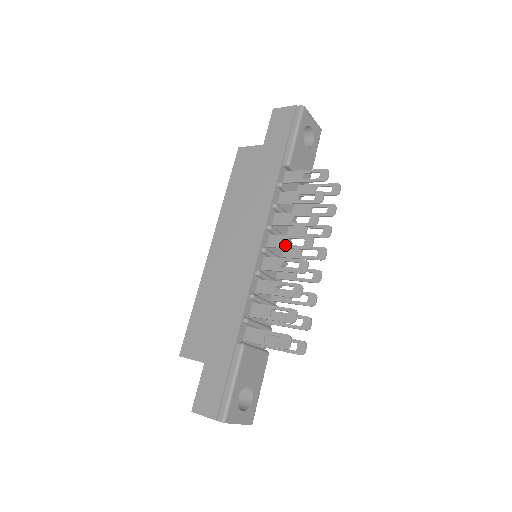
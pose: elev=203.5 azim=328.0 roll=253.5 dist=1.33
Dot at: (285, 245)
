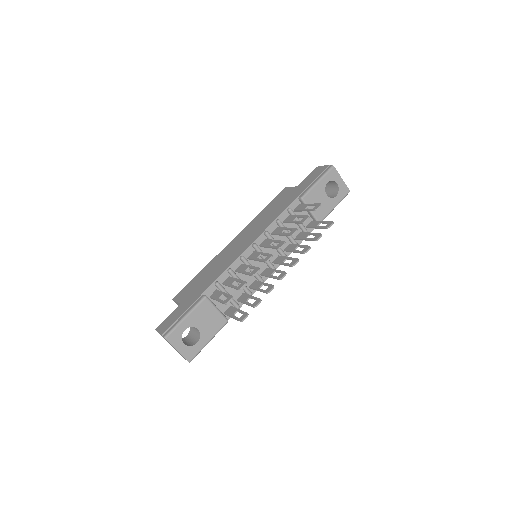
Dot at: (268, 245)
